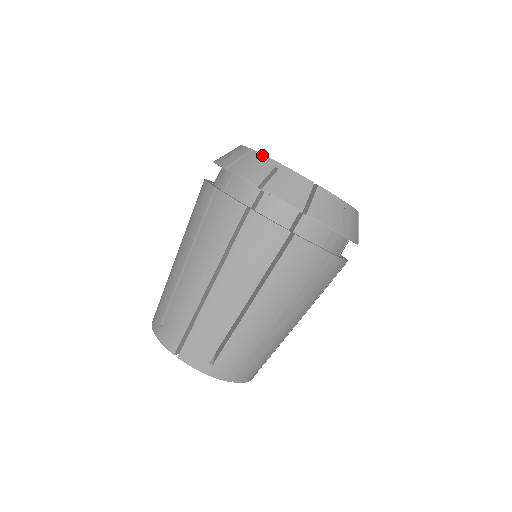
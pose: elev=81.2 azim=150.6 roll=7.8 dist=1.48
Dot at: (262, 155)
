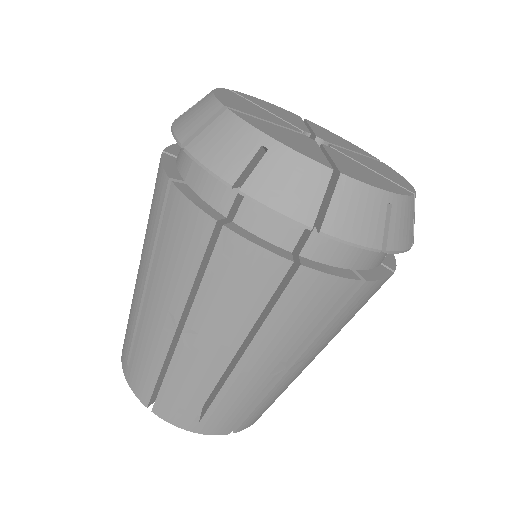
Dot at: (363, 185)
